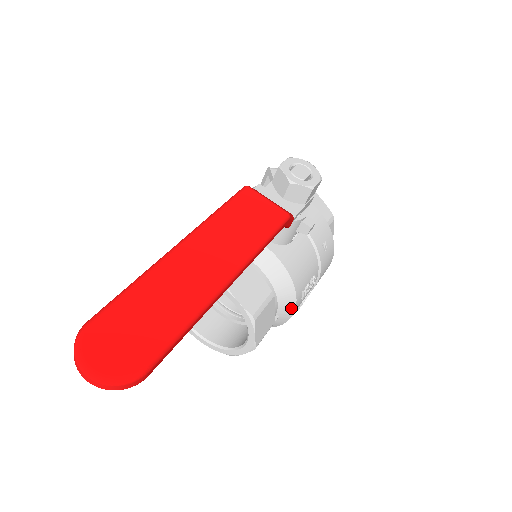
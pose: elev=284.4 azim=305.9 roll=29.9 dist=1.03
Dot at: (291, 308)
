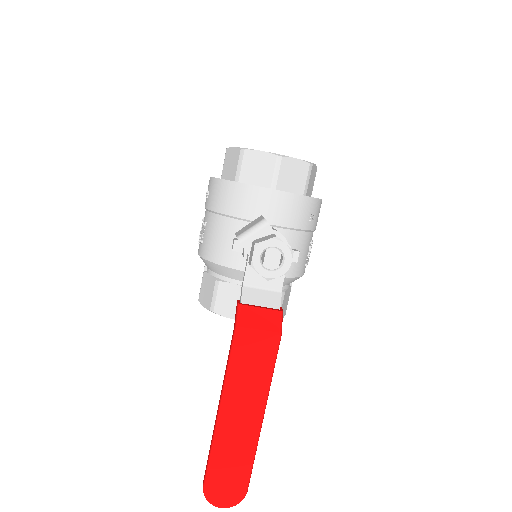
Dot at: occluded
